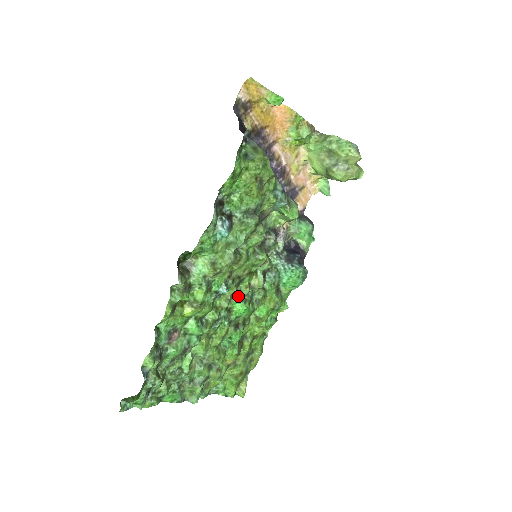
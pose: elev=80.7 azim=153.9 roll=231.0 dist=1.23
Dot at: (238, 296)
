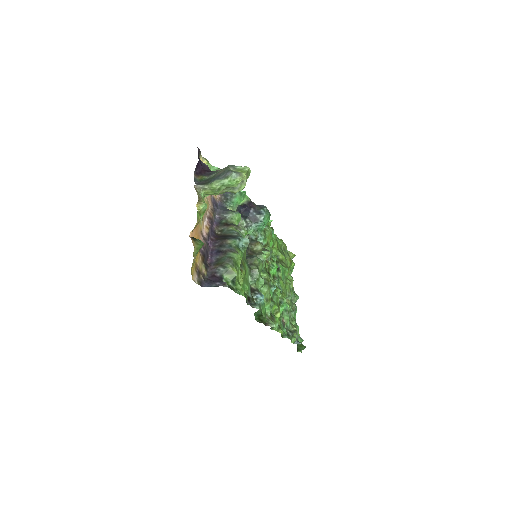
Dot at: (270, 271)
